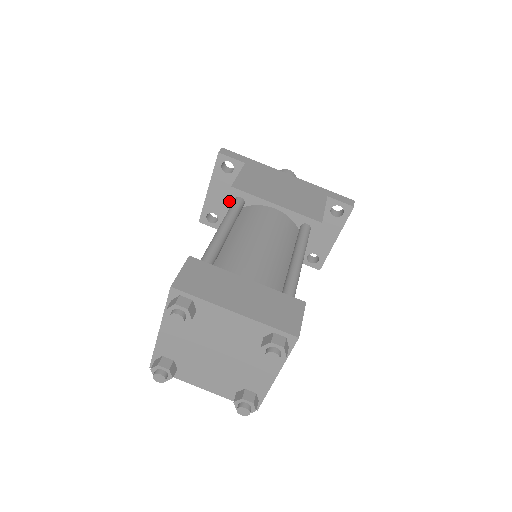
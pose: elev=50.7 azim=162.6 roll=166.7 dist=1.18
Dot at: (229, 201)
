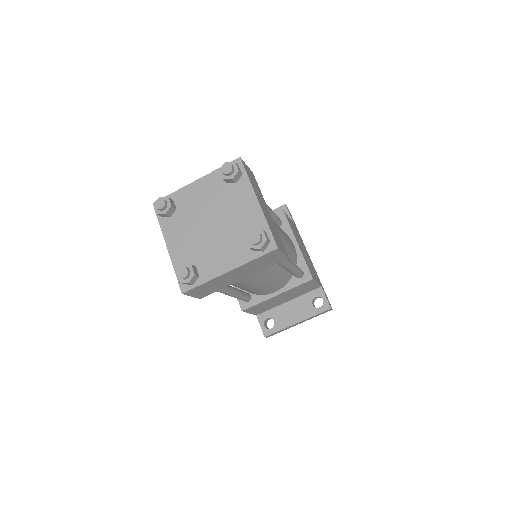
Dot at: occluded
